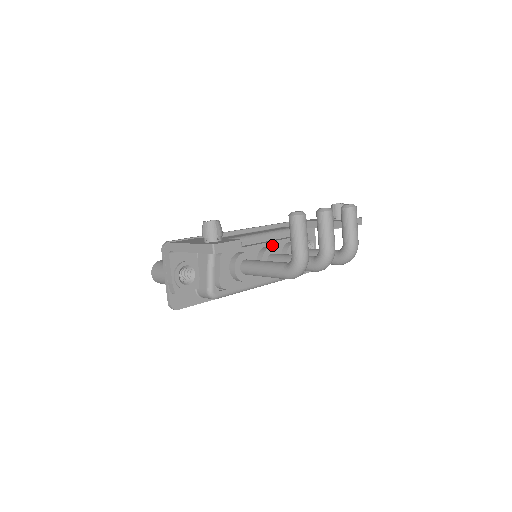
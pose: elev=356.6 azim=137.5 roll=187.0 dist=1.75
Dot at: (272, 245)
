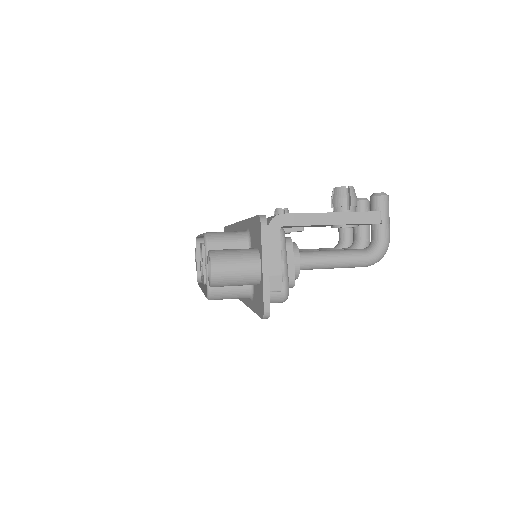
Dot at: occluded
